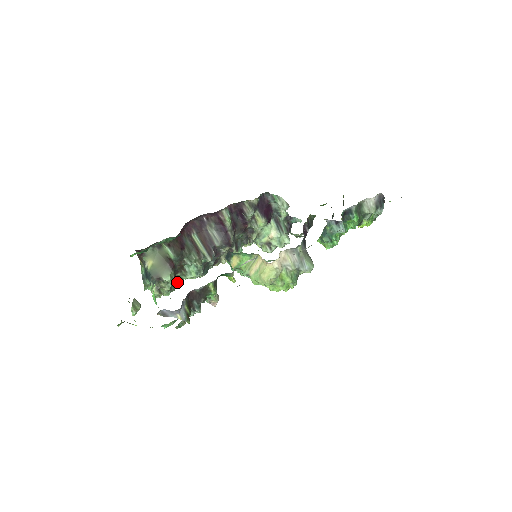
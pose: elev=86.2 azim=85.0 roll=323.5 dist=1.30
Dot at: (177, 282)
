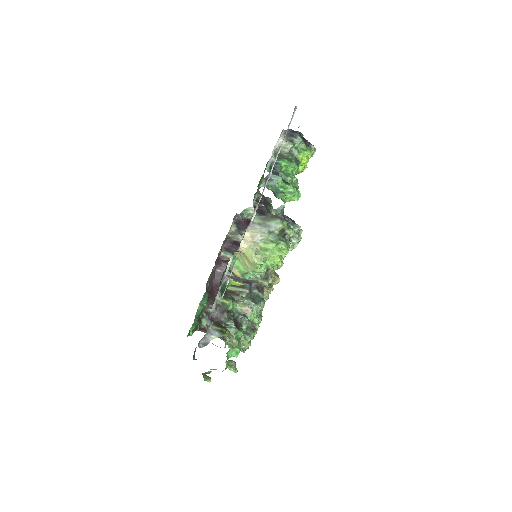
Dot at: (249, 326)
